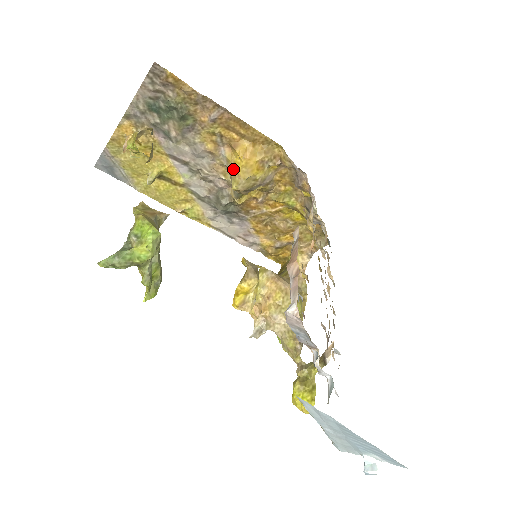
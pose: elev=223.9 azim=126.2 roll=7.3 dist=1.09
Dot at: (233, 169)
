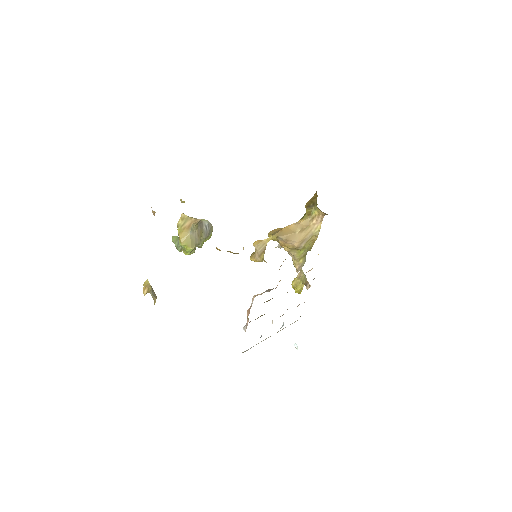
Dot at: occluded
